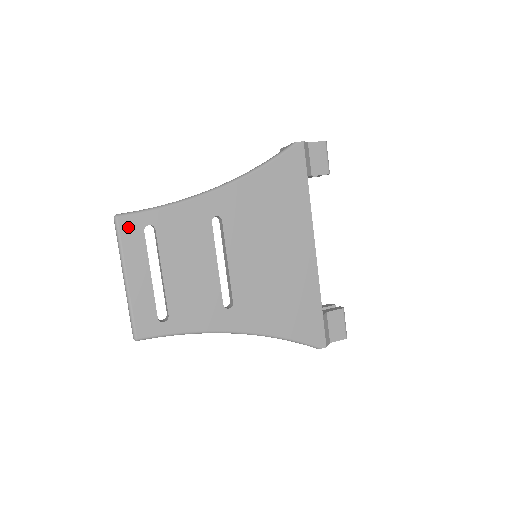
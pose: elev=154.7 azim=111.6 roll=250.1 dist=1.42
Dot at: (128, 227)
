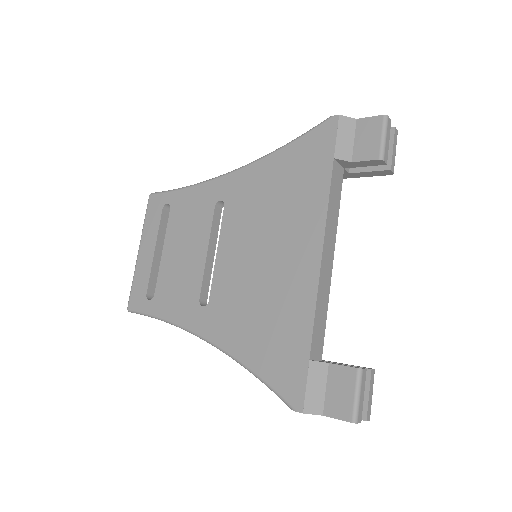
Dot at: (154, 204)
